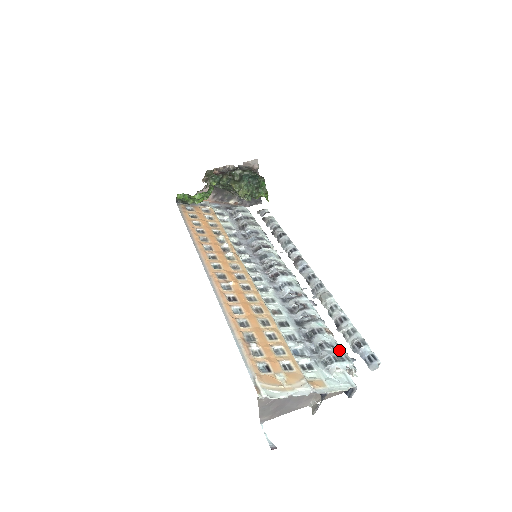
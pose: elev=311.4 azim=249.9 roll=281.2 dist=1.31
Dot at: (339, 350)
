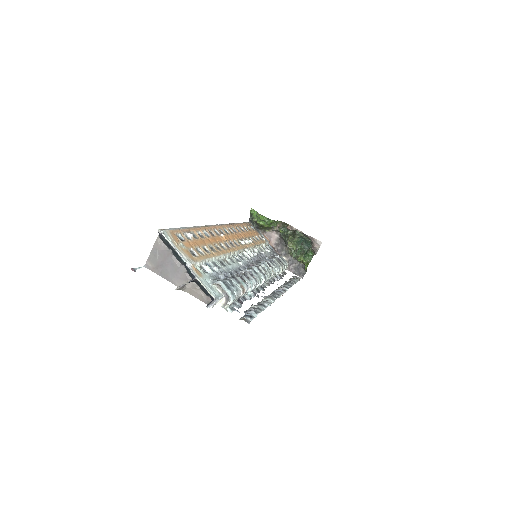
Dot at: (234, 290)
